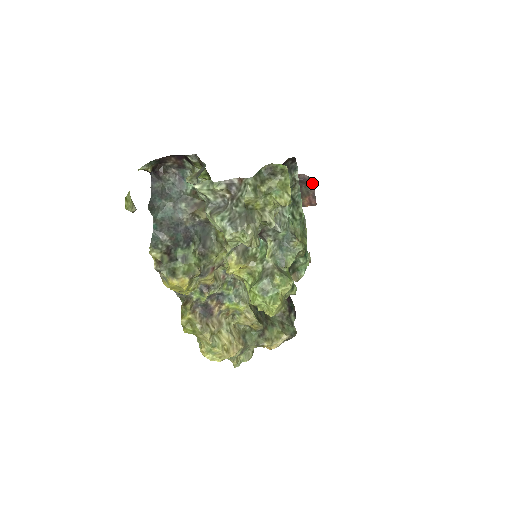
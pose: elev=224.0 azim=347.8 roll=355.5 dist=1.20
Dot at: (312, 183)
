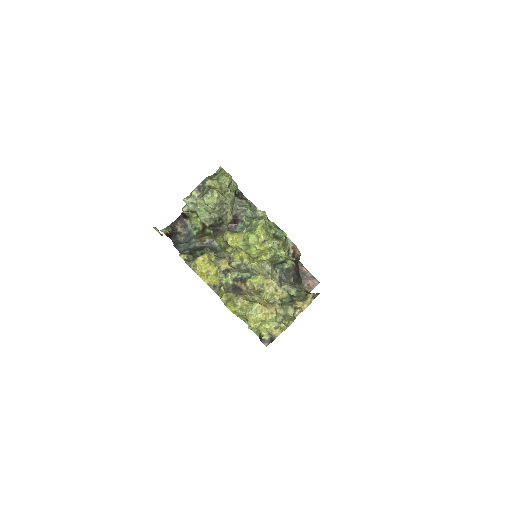
Dot at: (304, 268)
